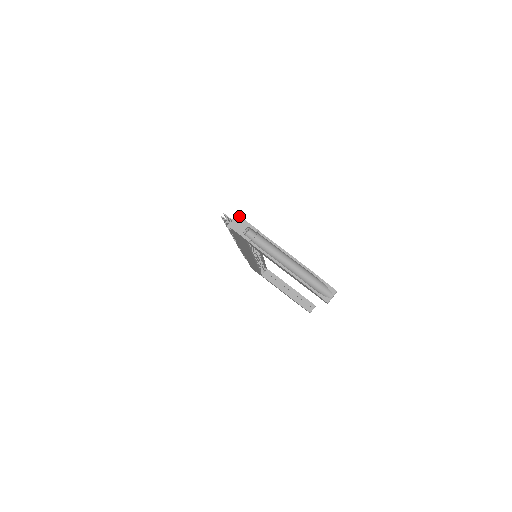
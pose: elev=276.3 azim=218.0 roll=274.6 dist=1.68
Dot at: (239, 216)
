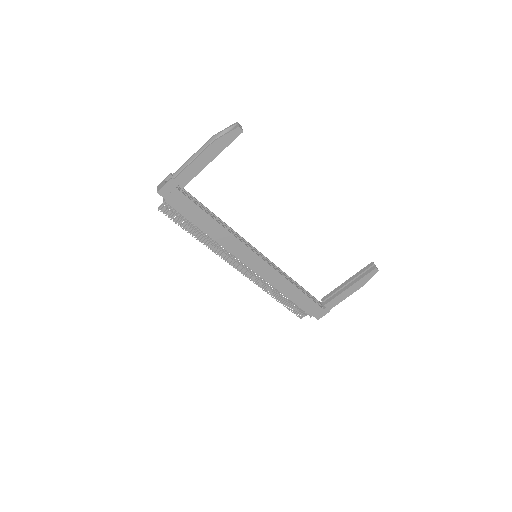
Dot at: (157, 186)
